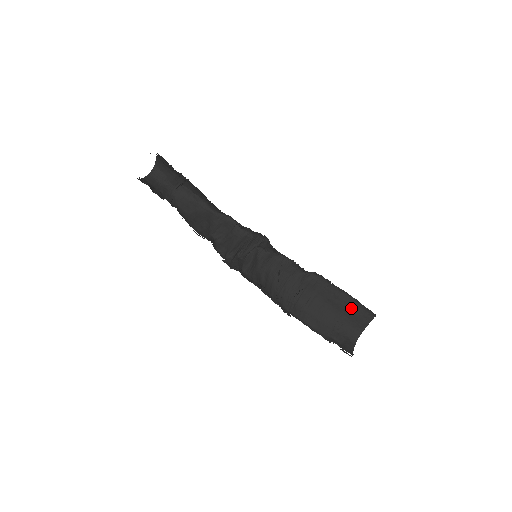
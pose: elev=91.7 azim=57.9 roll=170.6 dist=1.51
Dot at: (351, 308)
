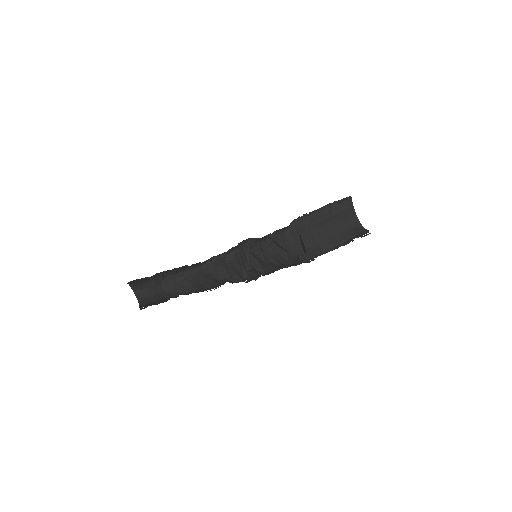
Dot at: (334, 211)
